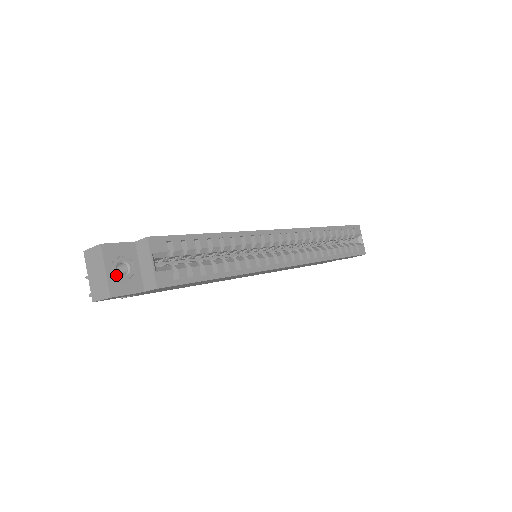
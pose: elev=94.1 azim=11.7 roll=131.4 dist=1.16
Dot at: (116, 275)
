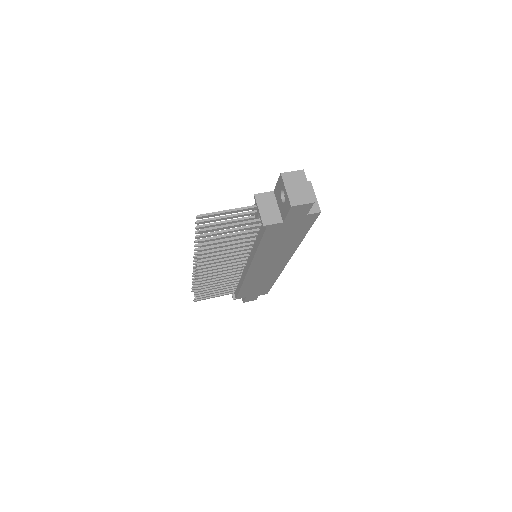
Dot at: occluded
